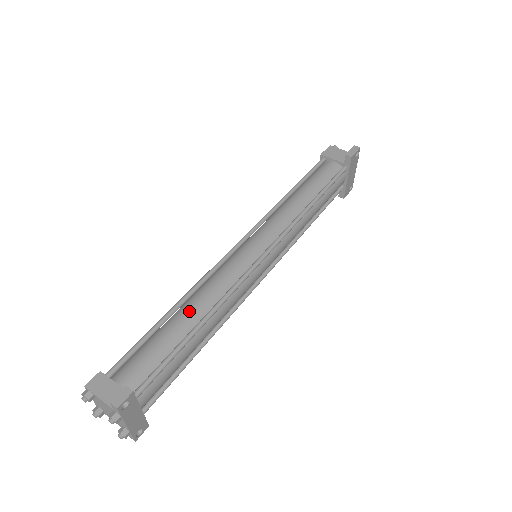
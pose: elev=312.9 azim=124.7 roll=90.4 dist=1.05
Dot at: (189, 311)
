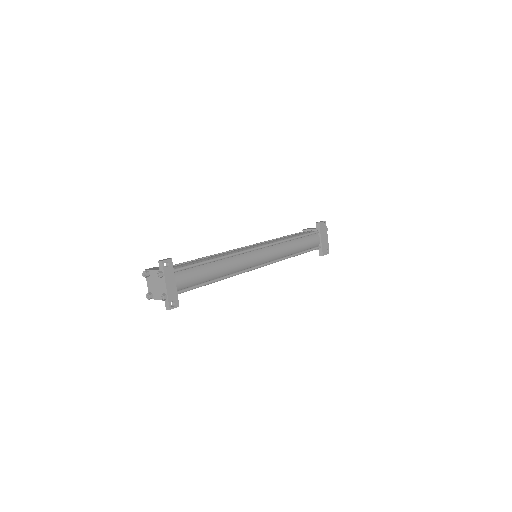
Dot at: (209, 257)
